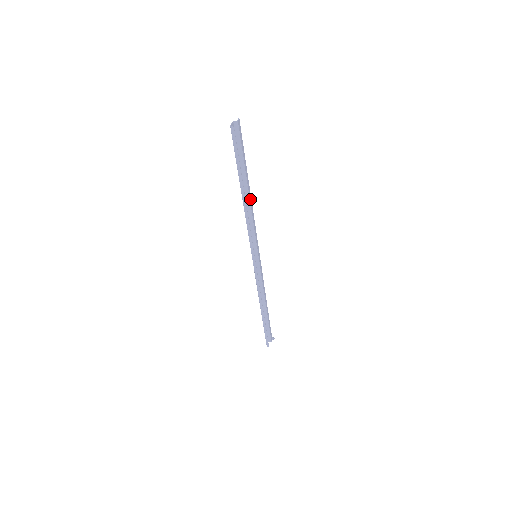
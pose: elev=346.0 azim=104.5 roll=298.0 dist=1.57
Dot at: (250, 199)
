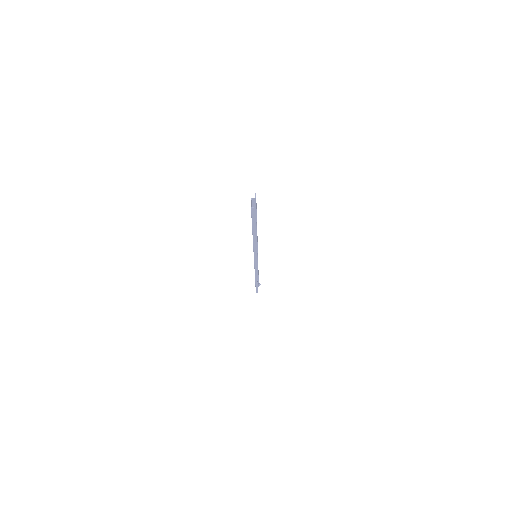
Dot at: occluded
